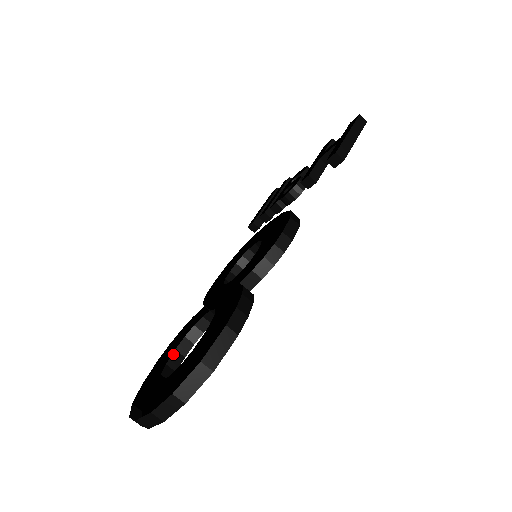
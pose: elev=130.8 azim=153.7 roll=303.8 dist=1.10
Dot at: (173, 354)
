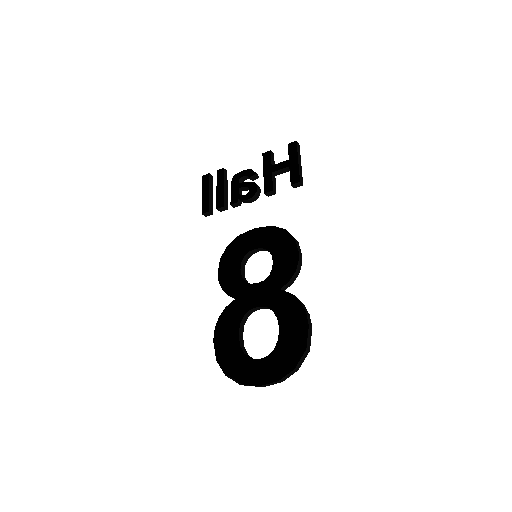
Dot at: (239, 338)
